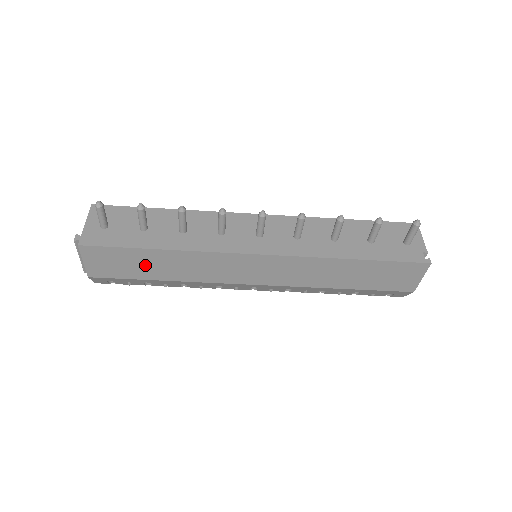
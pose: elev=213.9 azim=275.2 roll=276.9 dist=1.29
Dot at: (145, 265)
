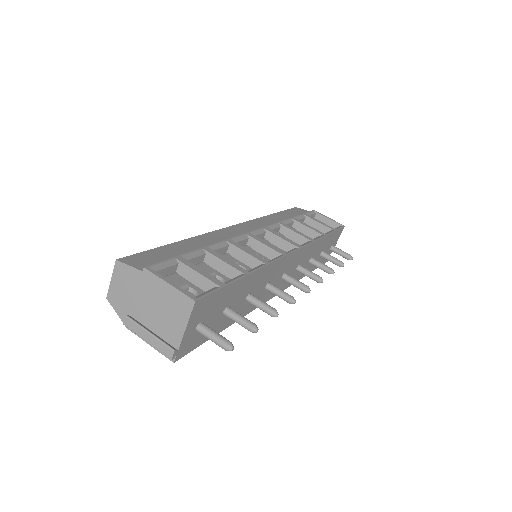
Dot at: occluded
